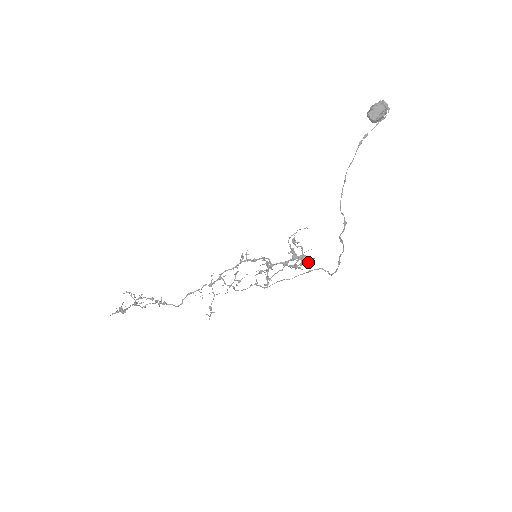
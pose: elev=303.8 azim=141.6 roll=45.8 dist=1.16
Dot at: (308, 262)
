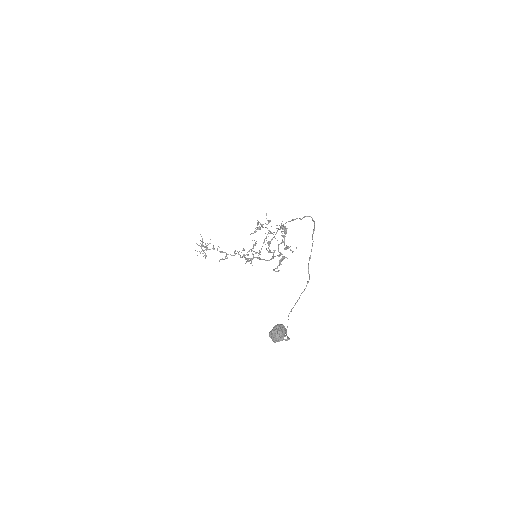
Dot at: occluded
